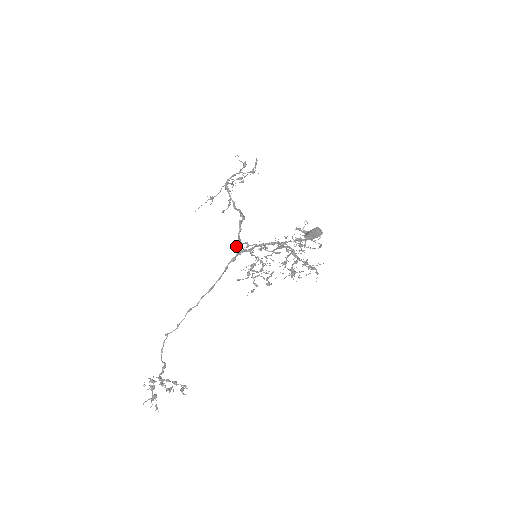
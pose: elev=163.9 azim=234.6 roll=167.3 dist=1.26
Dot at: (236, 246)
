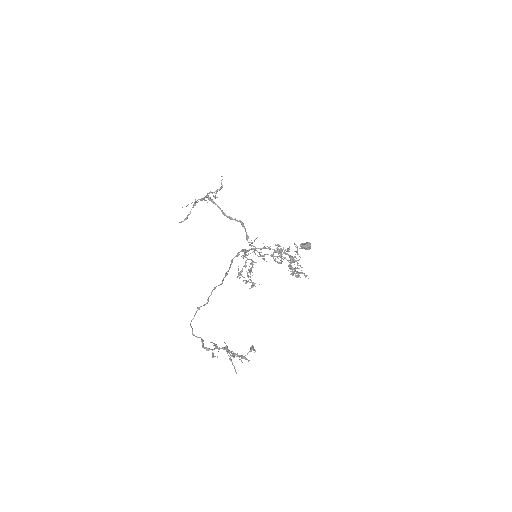
Dot at: occluded
